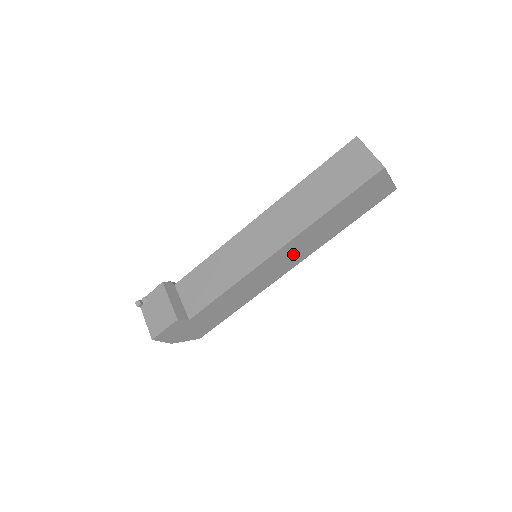
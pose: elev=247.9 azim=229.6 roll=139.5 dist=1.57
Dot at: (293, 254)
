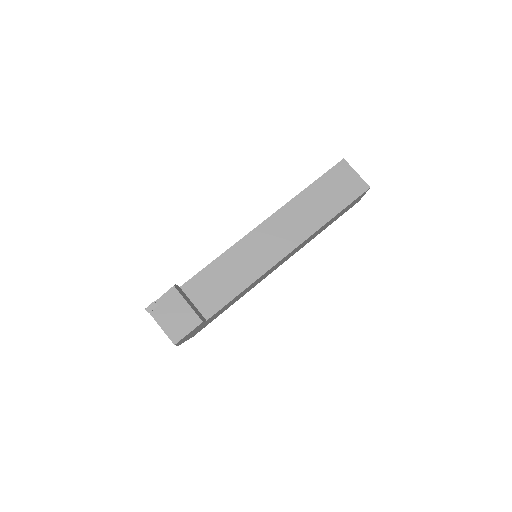
Dot at: (291, 254)
